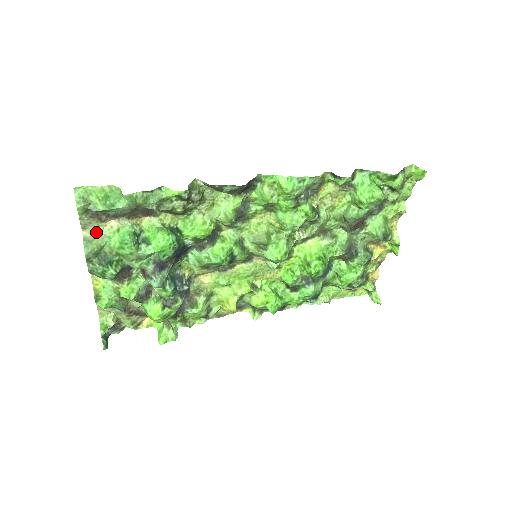
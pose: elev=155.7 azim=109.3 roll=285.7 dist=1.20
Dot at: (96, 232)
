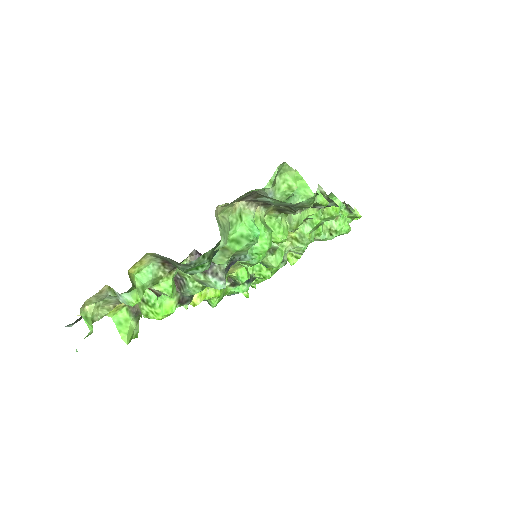
Dot at: (222, 211)
